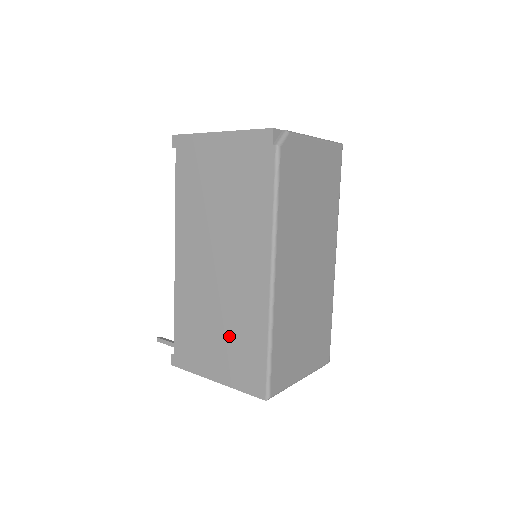
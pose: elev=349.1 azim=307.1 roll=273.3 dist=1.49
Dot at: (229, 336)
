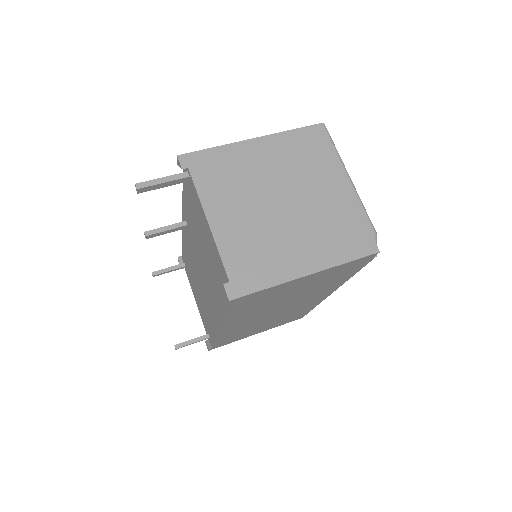
Dot at: occluded
